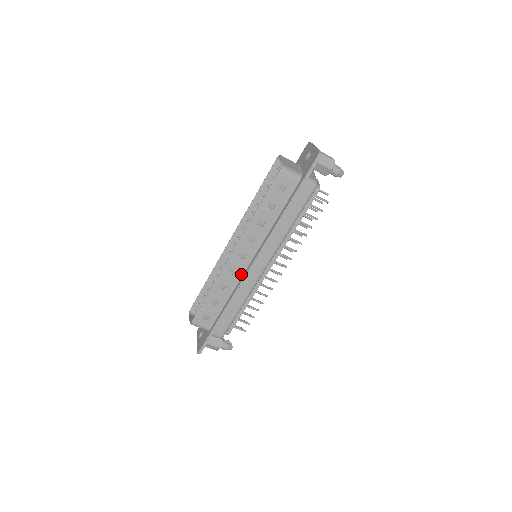
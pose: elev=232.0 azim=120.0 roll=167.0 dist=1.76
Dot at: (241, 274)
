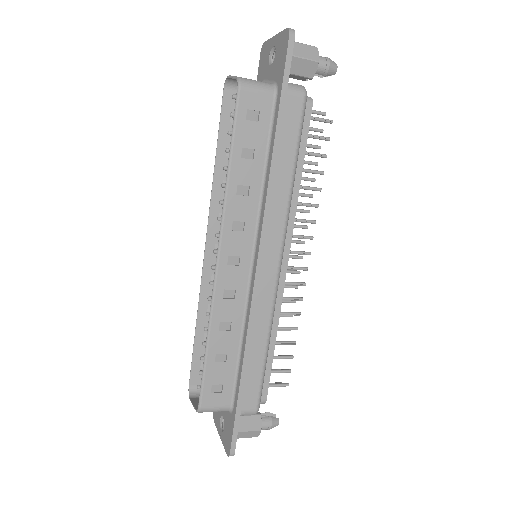
Dot at: (245, 292)
